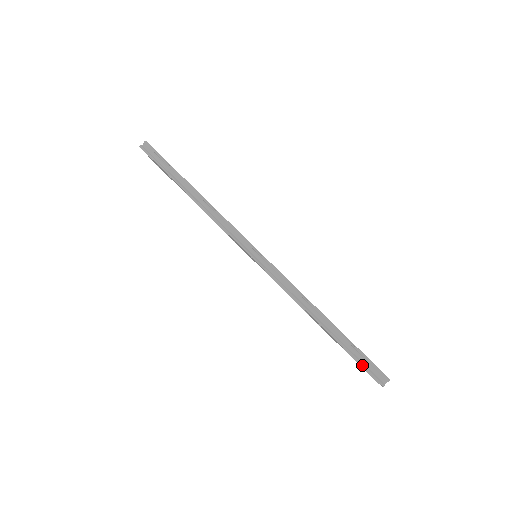
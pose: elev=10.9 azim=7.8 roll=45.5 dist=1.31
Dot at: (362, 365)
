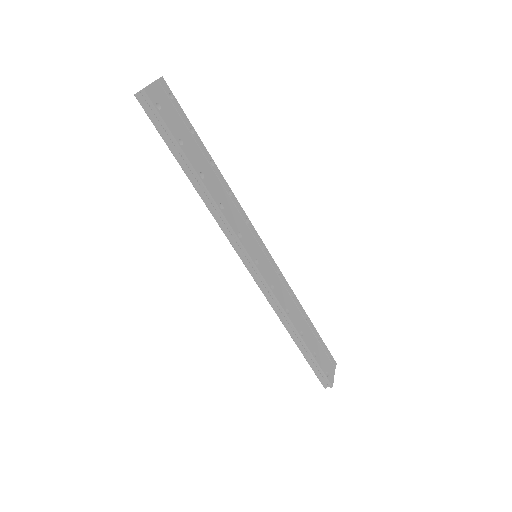
Dot at: (315, 373)
